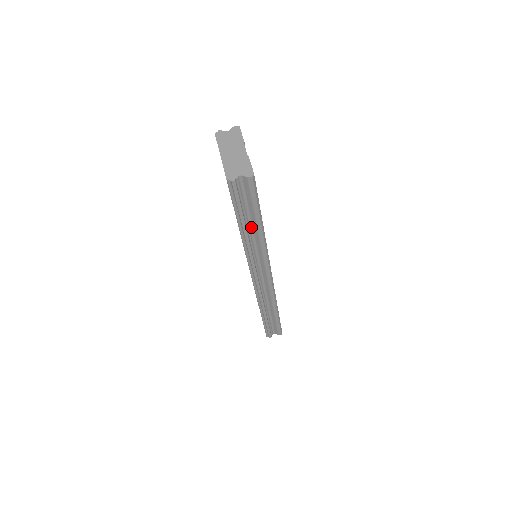
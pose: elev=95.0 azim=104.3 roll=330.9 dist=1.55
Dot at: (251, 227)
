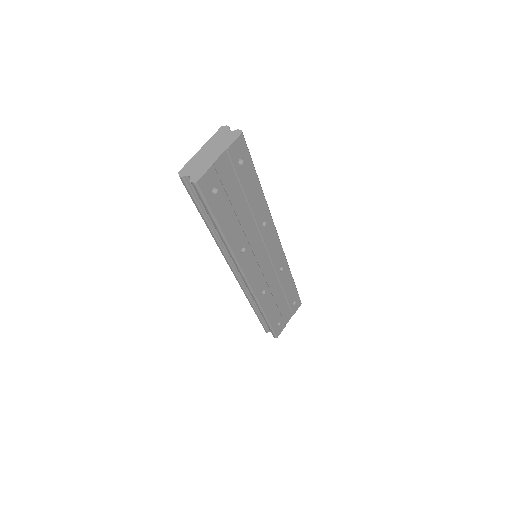
Dot at: occluded
